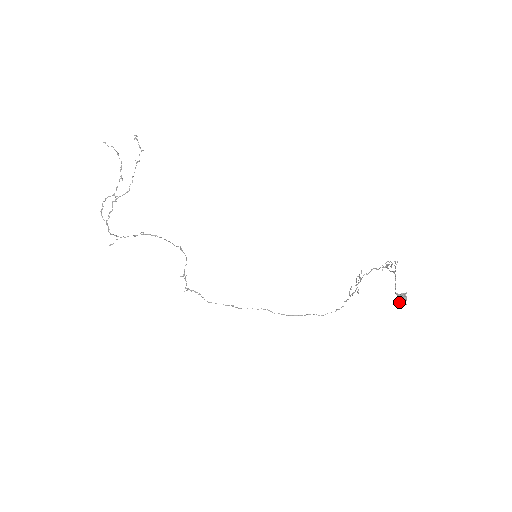
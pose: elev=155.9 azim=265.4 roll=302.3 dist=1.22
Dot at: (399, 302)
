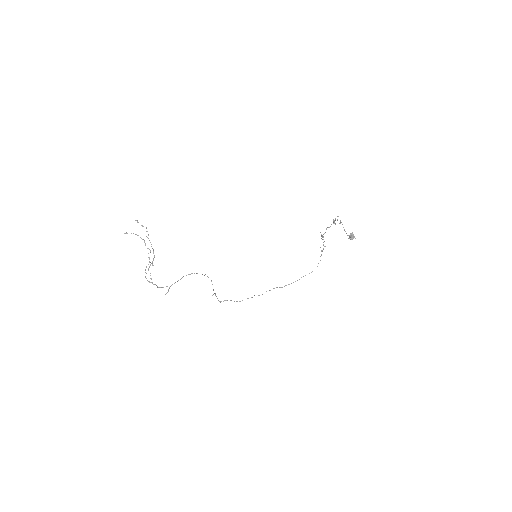
Dot at: occluded
